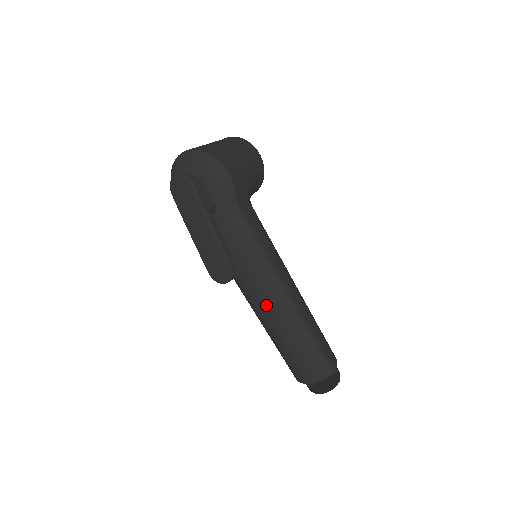
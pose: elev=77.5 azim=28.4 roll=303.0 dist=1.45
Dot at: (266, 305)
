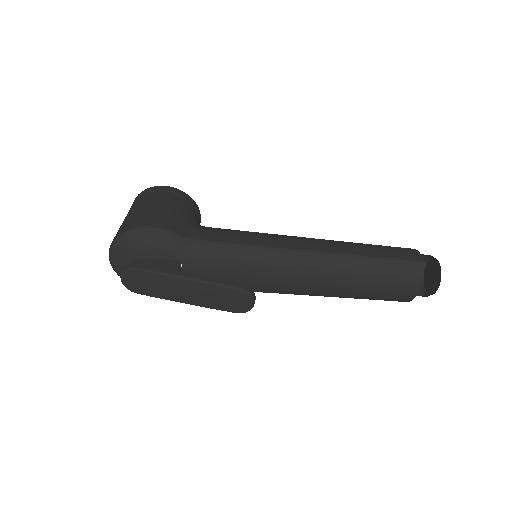
Dot at: (307, 280)
